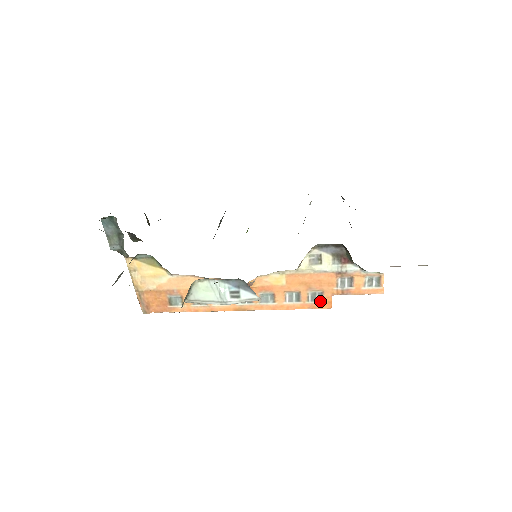
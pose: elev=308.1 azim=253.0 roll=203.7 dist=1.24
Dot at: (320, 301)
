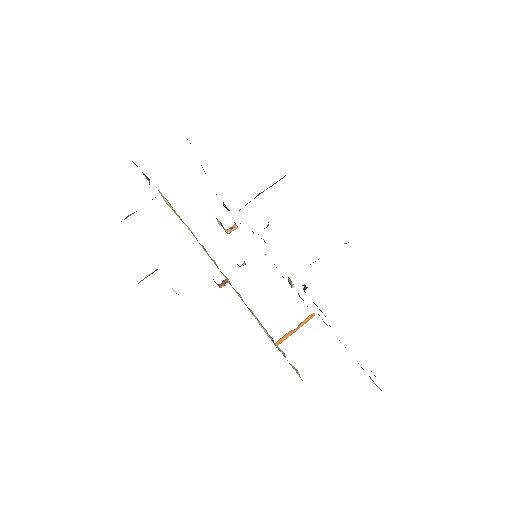
Dot at: occluded
